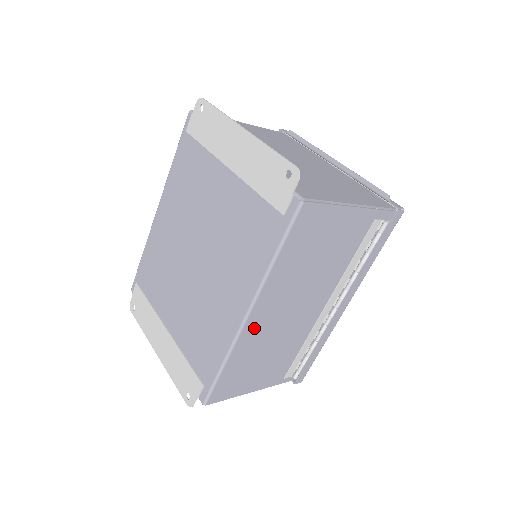
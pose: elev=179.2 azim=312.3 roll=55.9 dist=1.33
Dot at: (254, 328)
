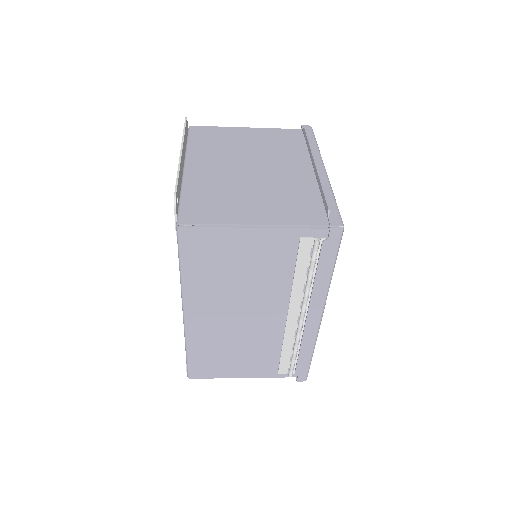
Dot at: (200, 325)
